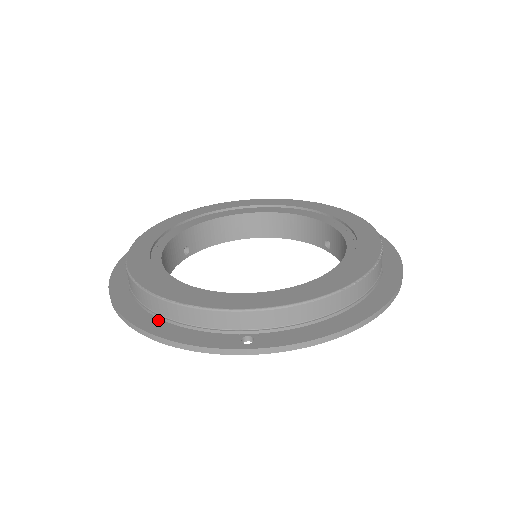
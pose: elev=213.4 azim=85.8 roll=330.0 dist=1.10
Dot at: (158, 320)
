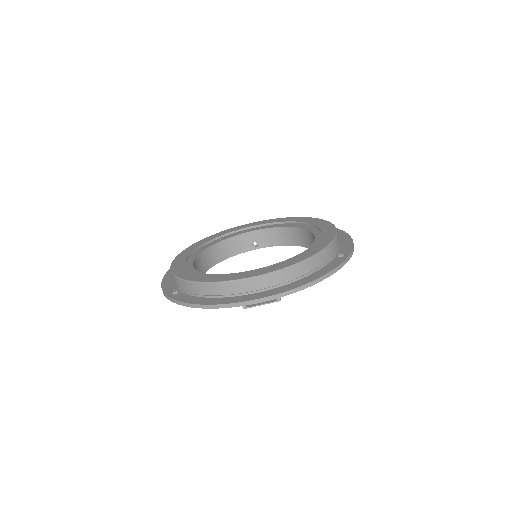
Dot at: occluded
